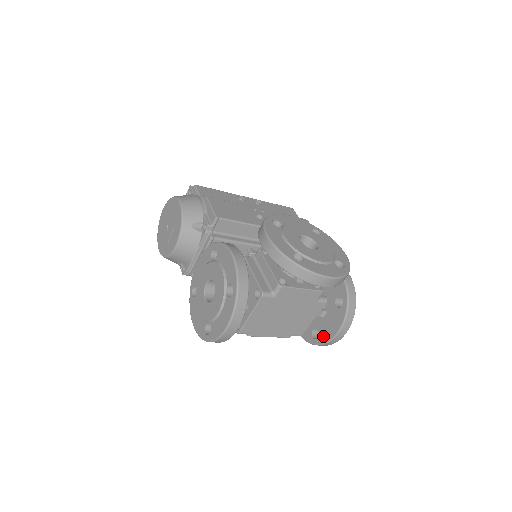
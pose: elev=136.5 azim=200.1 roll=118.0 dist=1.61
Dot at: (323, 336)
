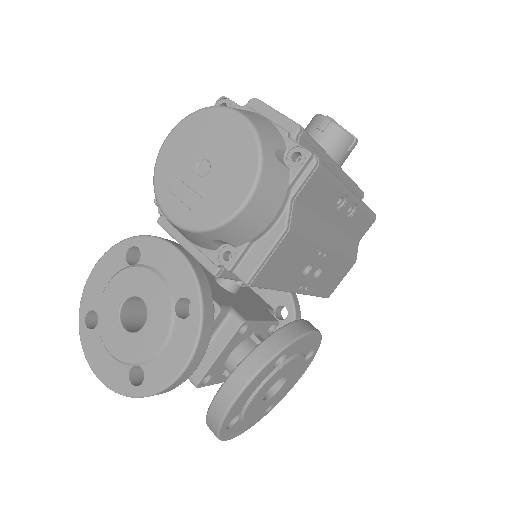
Dot at: occluded
